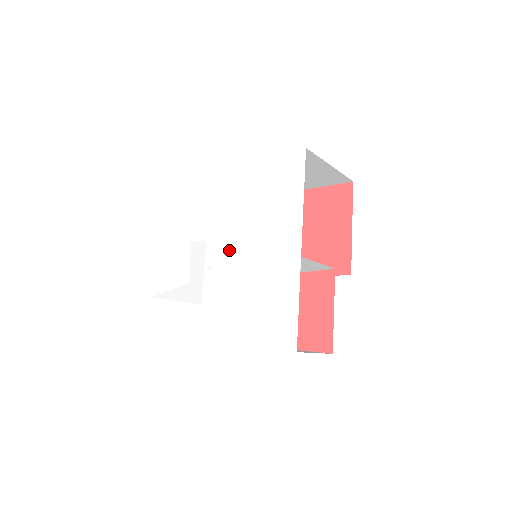
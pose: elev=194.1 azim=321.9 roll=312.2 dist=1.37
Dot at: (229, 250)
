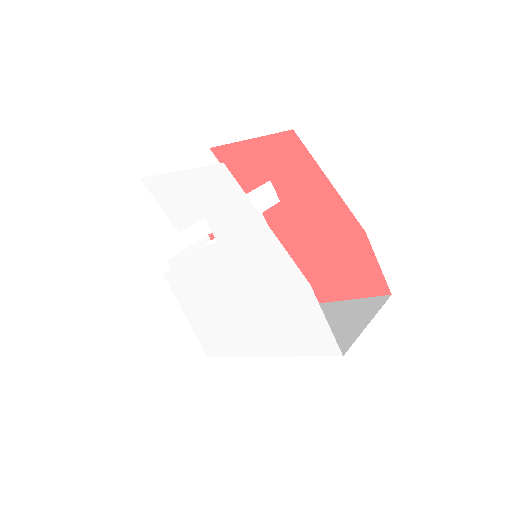
Dot at: (225, 278)
